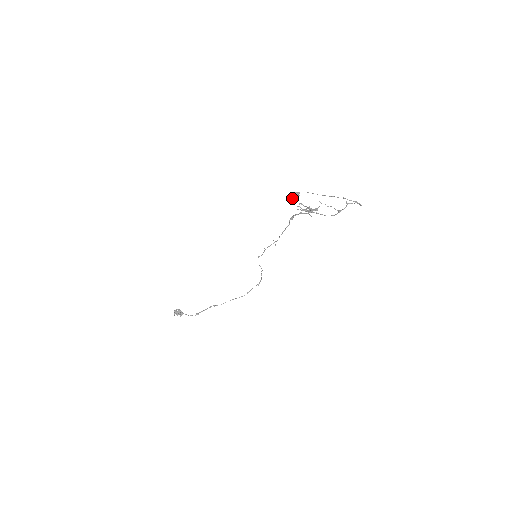
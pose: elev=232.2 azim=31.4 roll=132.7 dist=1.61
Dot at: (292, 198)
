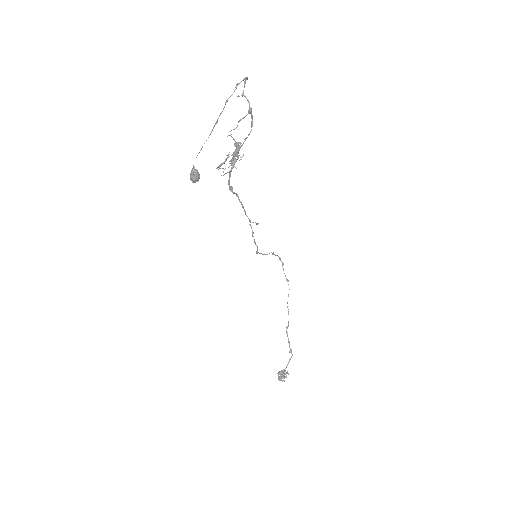
Dot at: (197, 181)
